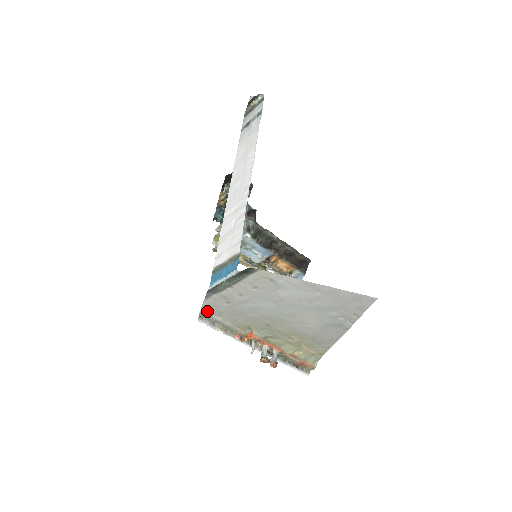
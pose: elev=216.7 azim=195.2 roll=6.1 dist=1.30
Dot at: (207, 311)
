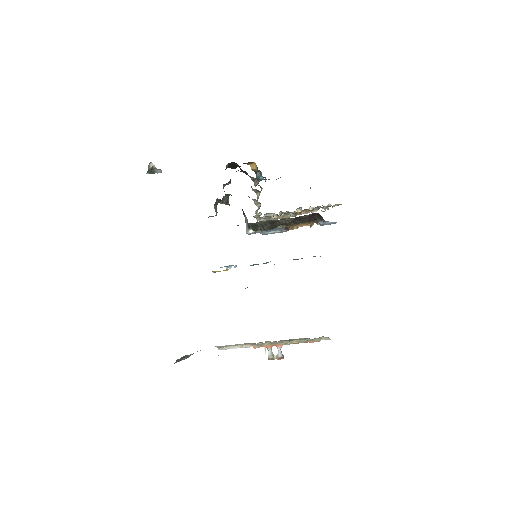
Dot at: (217, 346)
